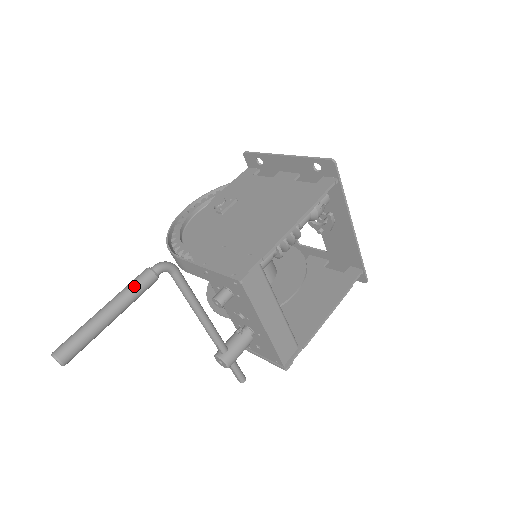
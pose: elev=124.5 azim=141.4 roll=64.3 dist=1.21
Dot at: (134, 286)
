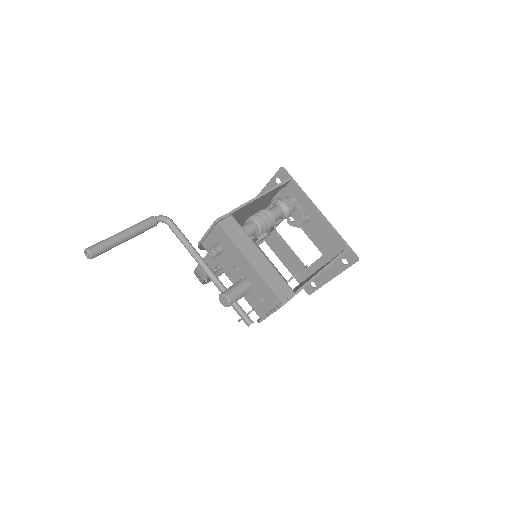
Dot at: (140, 222)
